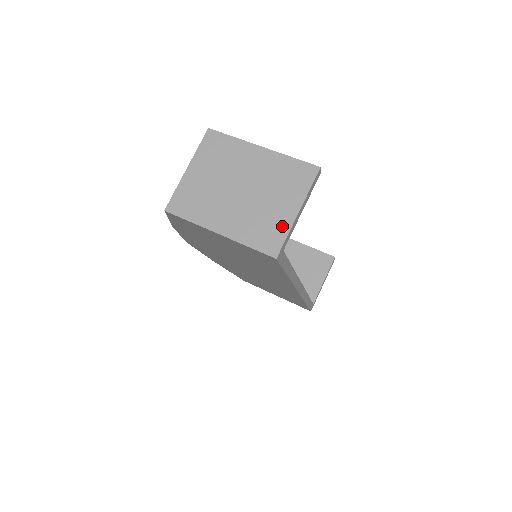
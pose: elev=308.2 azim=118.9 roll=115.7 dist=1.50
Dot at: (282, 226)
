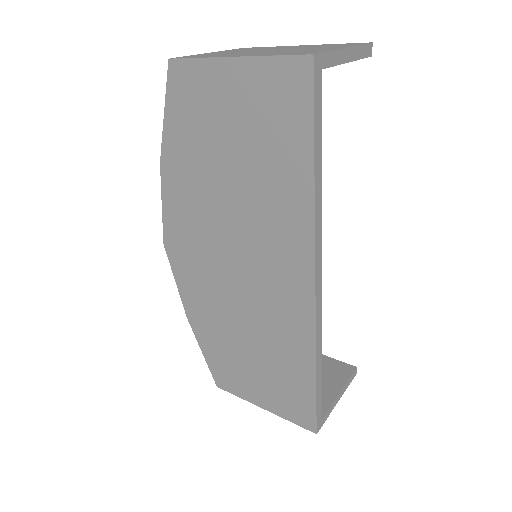
Dot at: (323, 50)
